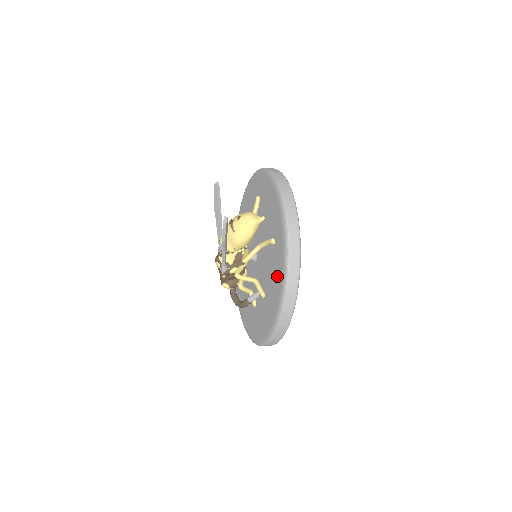
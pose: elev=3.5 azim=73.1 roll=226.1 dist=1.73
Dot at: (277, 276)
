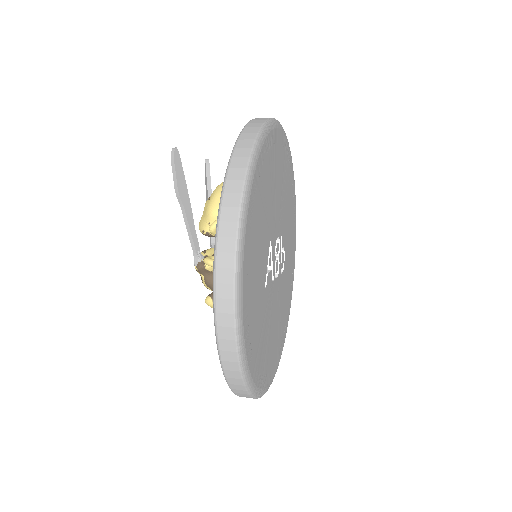
Dot at: occluded
